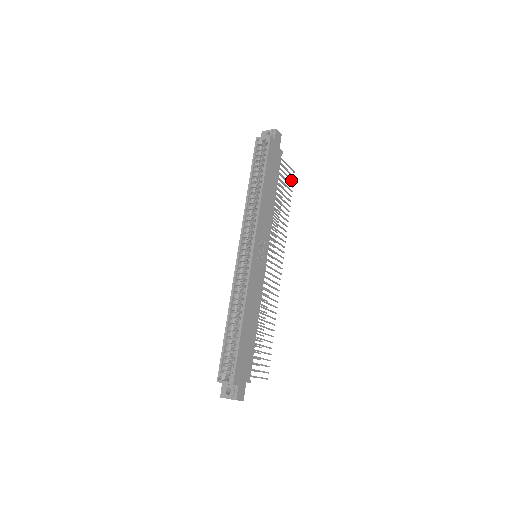
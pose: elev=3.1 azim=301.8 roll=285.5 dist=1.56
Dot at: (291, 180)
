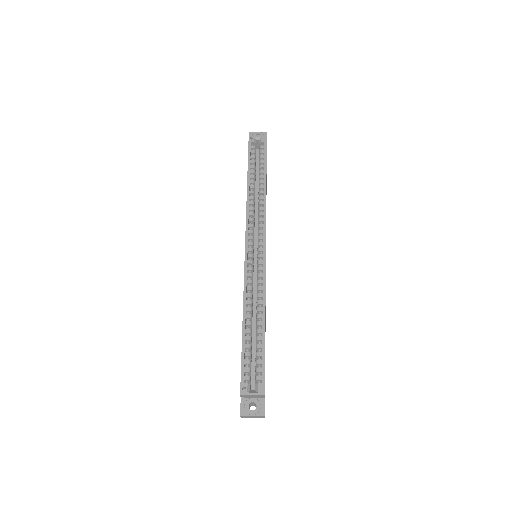
Dot at: occluded
